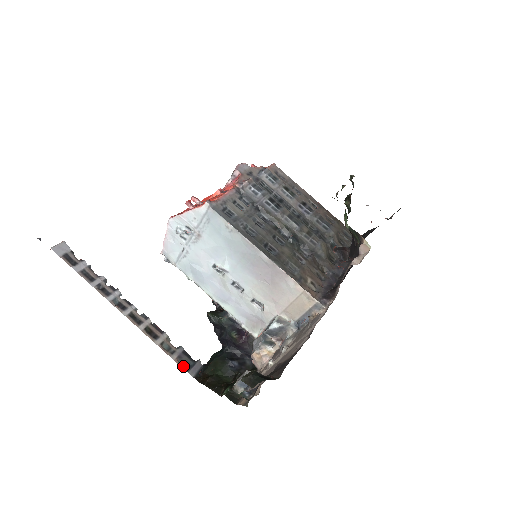
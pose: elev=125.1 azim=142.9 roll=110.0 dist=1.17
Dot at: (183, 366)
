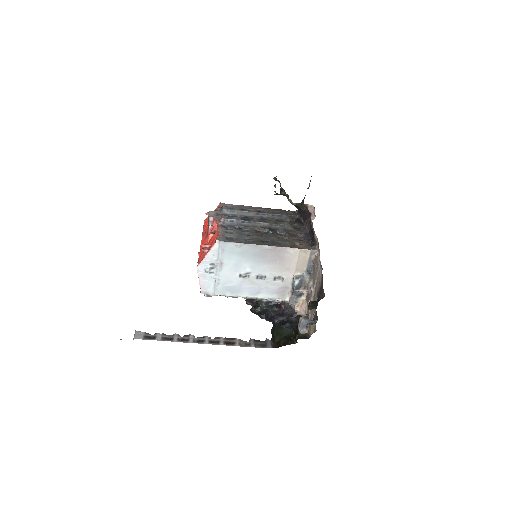
Dot at: (261, 347)
